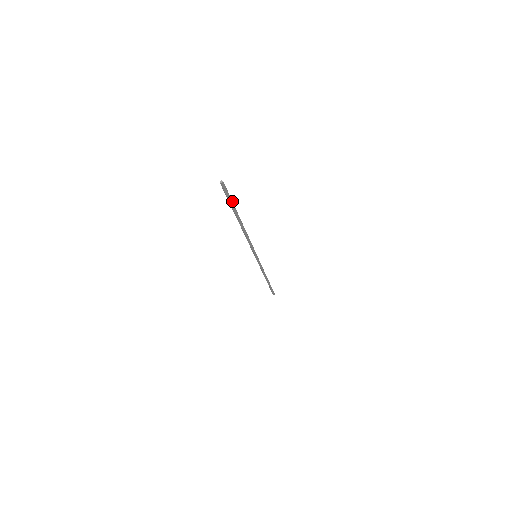
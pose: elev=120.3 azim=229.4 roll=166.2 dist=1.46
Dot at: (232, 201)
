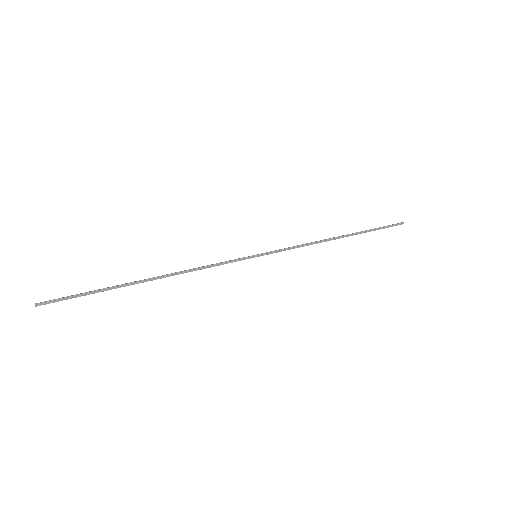
Dot at: (89, 294)
